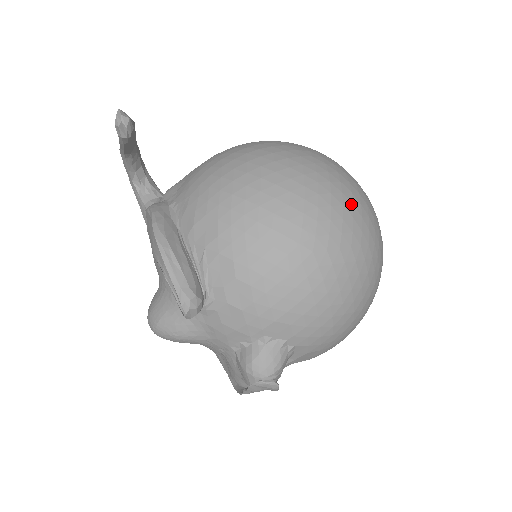
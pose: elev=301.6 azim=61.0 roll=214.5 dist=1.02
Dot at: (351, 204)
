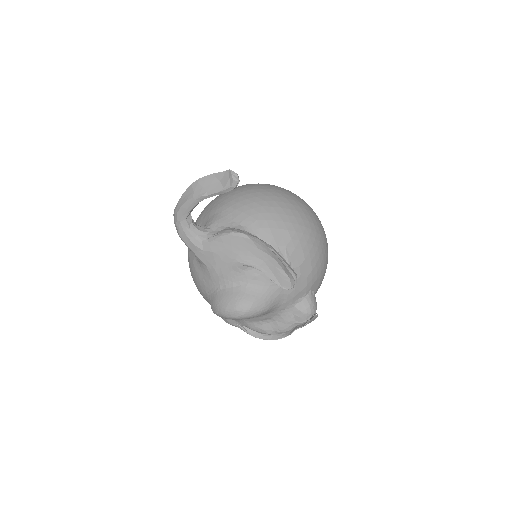
Dot at: occluded
